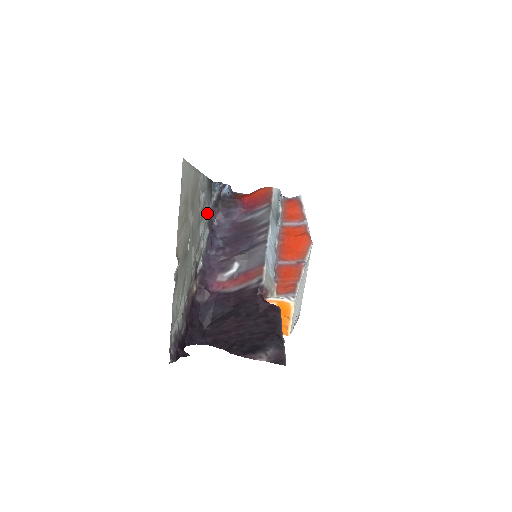
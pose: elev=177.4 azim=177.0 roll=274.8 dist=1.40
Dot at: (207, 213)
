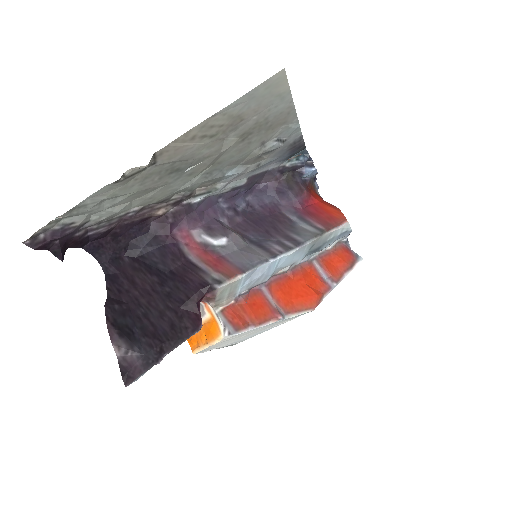
Dot at: (263, 166)
